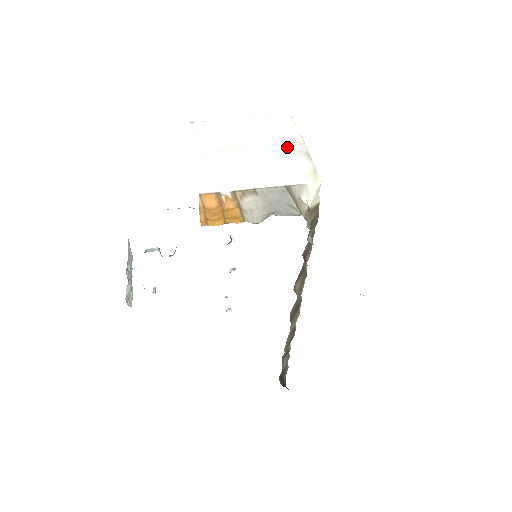
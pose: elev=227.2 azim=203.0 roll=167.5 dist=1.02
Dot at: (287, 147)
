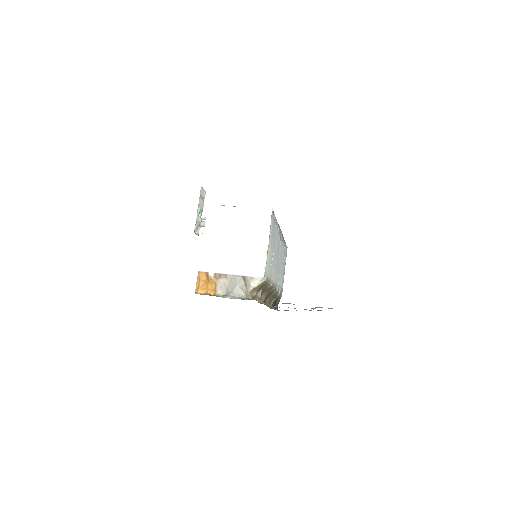
Dot at: (257, 242)
